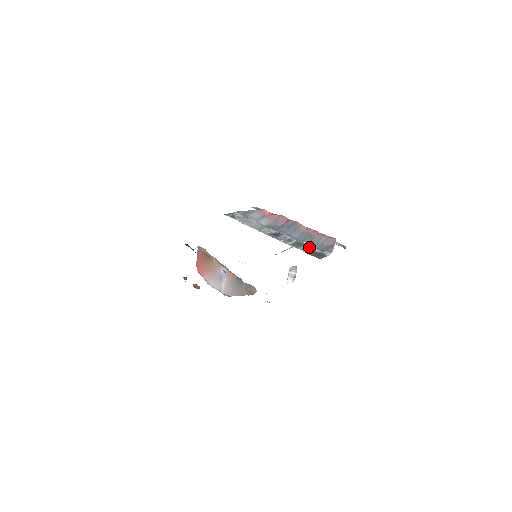
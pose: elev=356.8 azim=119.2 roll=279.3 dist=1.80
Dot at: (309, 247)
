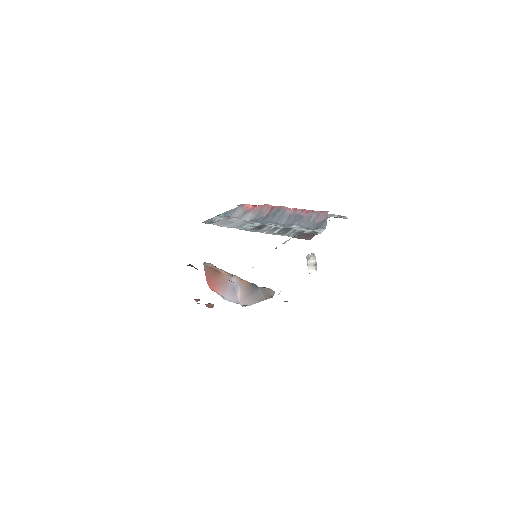
Dot at: (298, 230)
